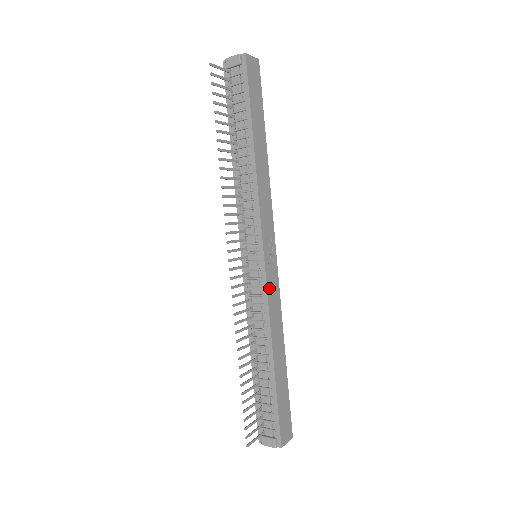
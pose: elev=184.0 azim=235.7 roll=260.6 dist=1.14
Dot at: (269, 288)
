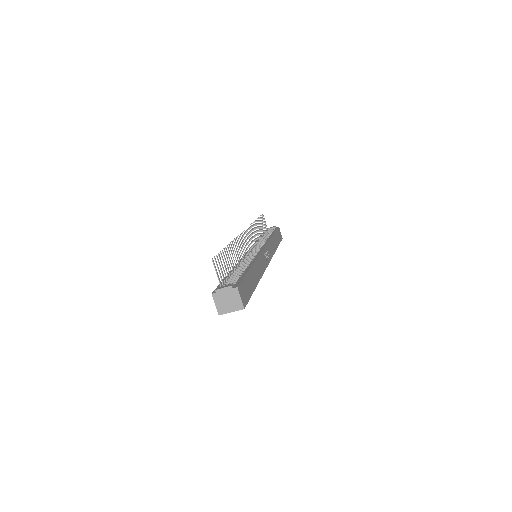
Dot at: (262, 256)
